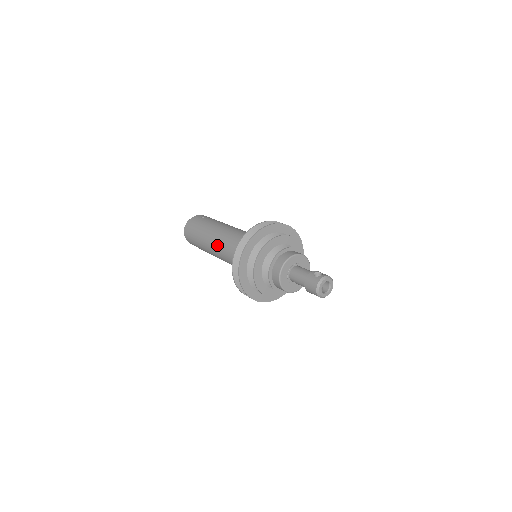
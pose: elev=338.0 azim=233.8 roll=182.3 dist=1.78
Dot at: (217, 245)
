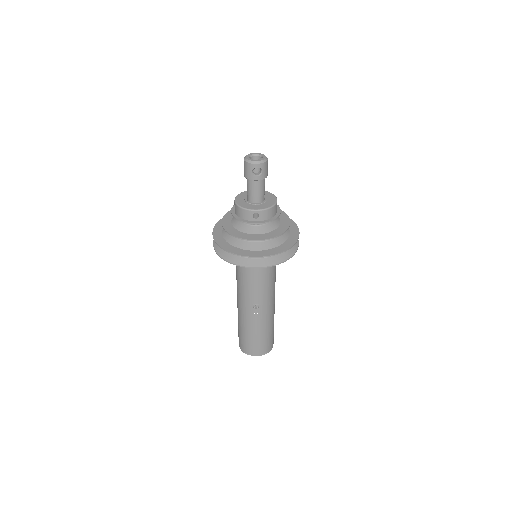
Dot at: occluded
